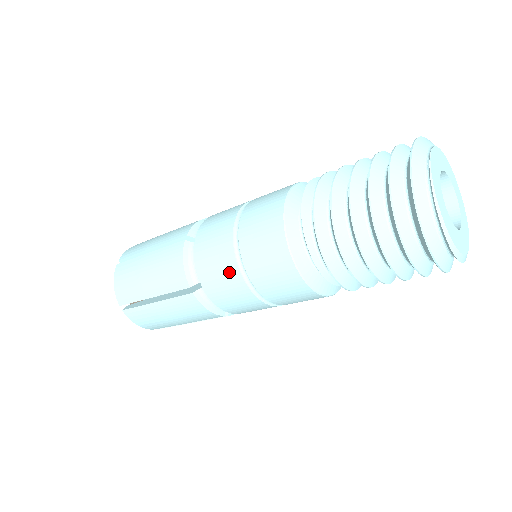
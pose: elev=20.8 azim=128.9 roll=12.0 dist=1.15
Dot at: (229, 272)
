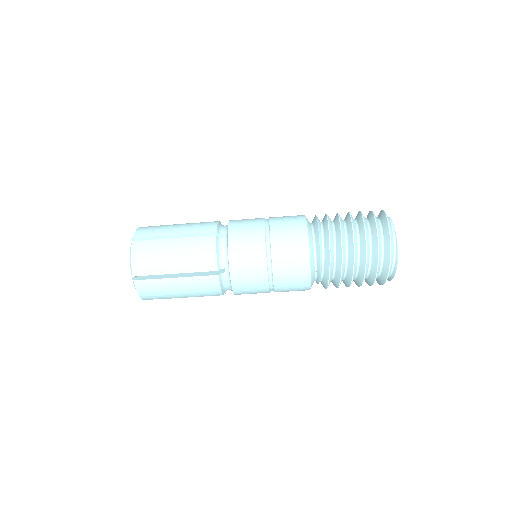
Dot at: (258, 265)
